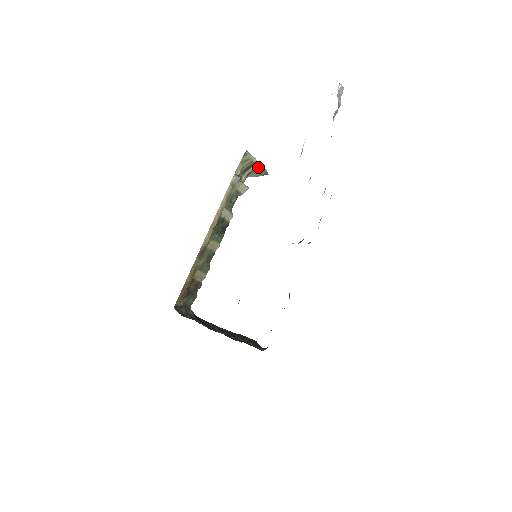
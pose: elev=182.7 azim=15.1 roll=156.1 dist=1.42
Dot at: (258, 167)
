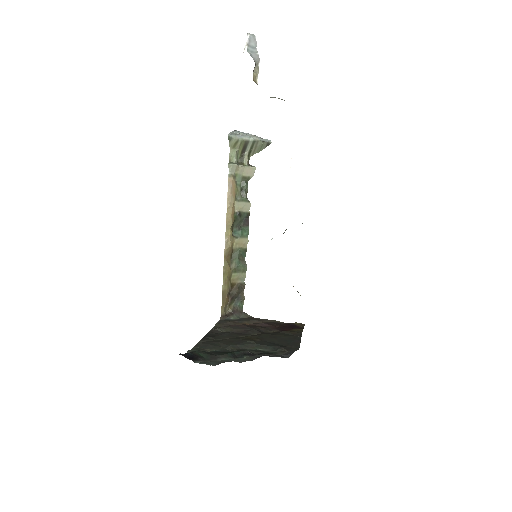
Dot at: (254, 142)
